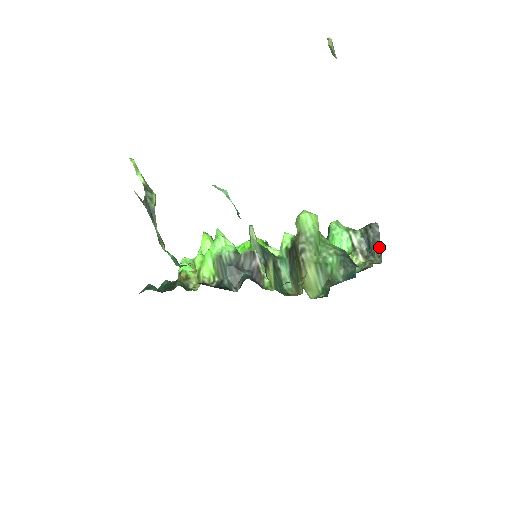
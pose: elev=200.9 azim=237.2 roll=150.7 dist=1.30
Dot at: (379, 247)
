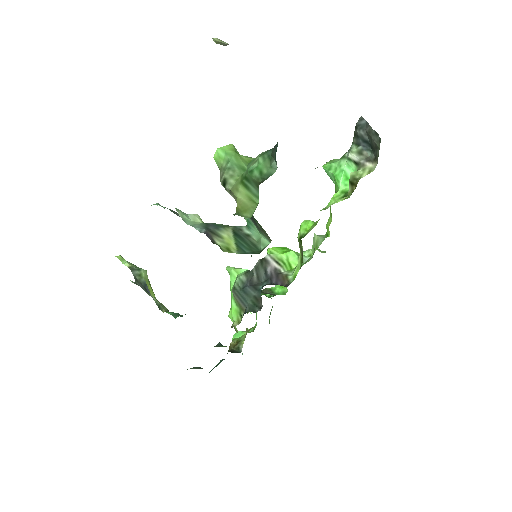
Dot at: (373, 133)
